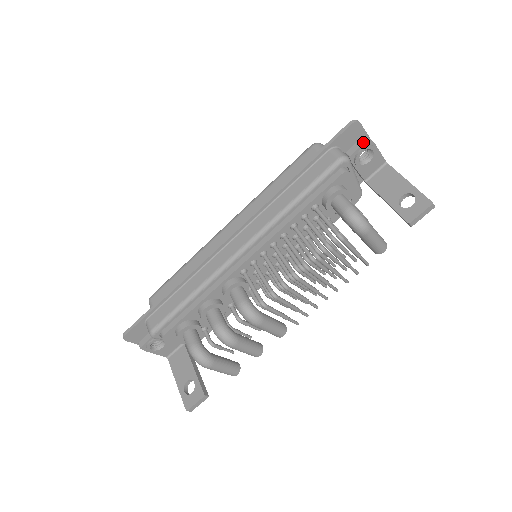
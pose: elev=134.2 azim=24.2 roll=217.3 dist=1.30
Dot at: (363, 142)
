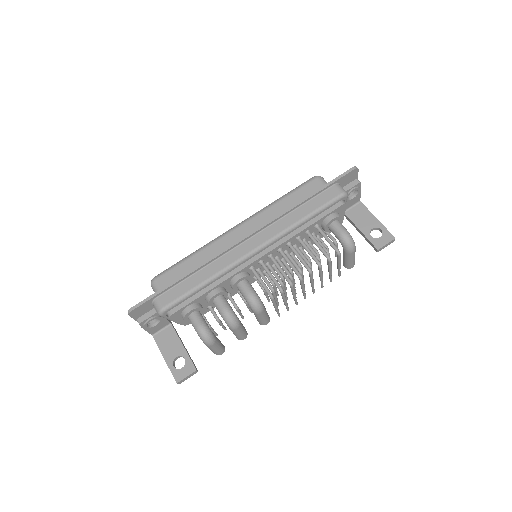
Dot at: (355, 184)
